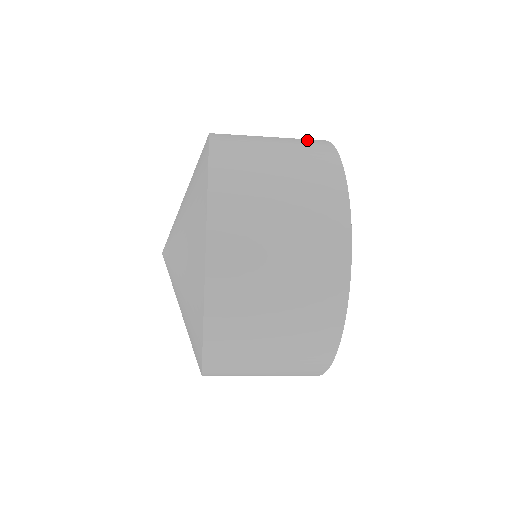
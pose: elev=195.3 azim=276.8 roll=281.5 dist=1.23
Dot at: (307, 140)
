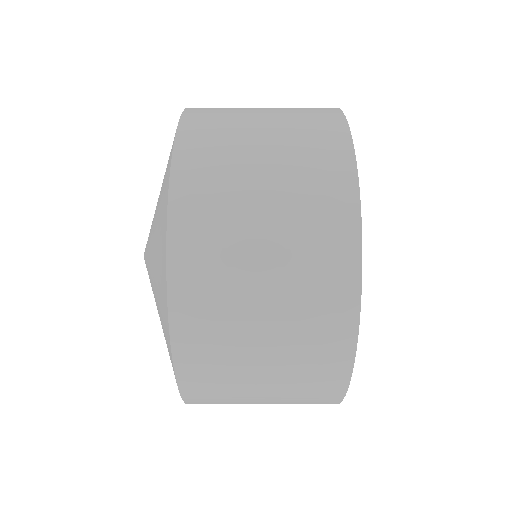
Dot at: (324, 267)
